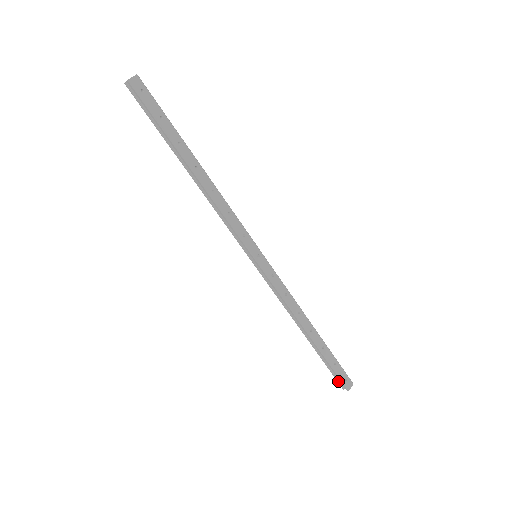
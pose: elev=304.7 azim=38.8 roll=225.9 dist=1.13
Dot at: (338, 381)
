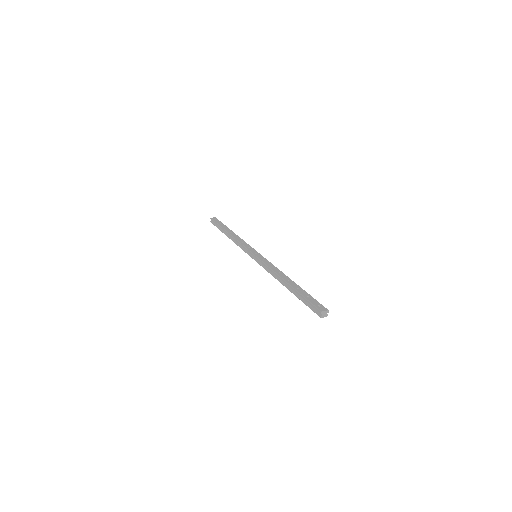
Dot at: (315, 312)
